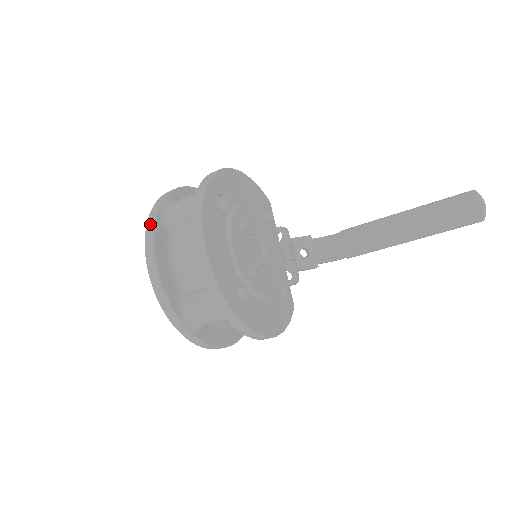
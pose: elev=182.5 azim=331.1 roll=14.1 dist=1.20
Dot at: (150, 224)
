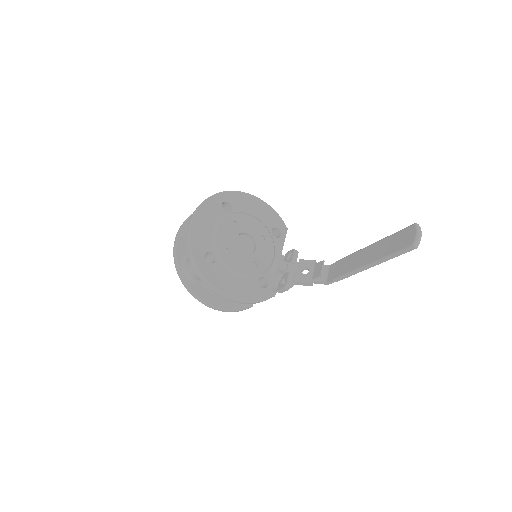
Dot at: (190, 215)
